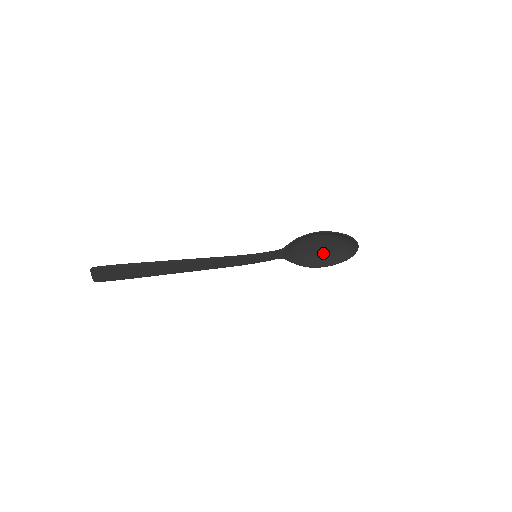
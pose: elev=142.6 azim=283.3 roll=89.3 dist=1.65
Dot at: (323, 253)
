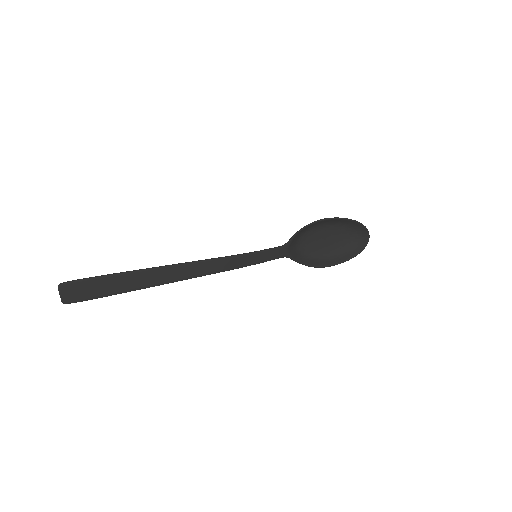
Dot at: (331, 250)
